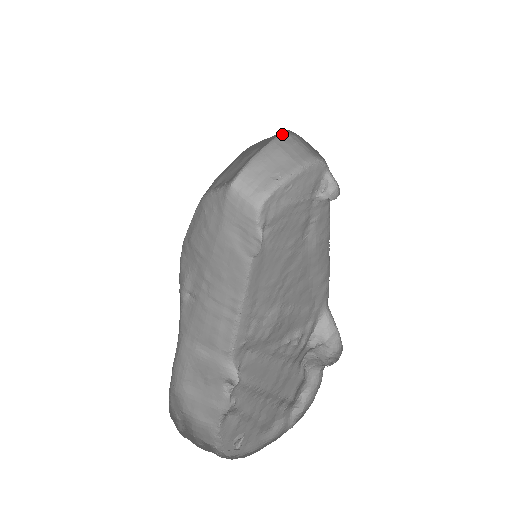
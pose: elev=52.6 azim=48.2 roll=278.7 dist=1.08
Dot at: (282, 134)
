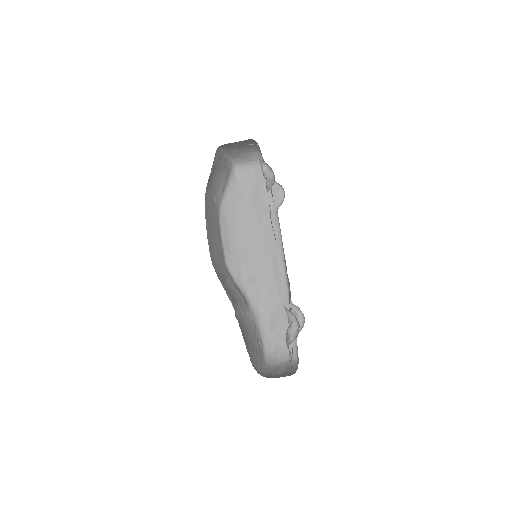
Dot at: (219, 146)
